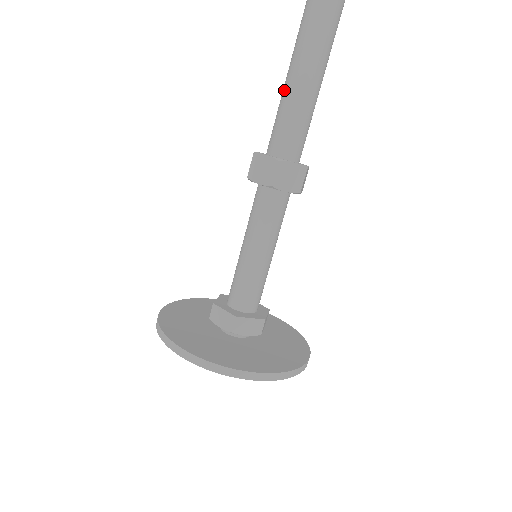
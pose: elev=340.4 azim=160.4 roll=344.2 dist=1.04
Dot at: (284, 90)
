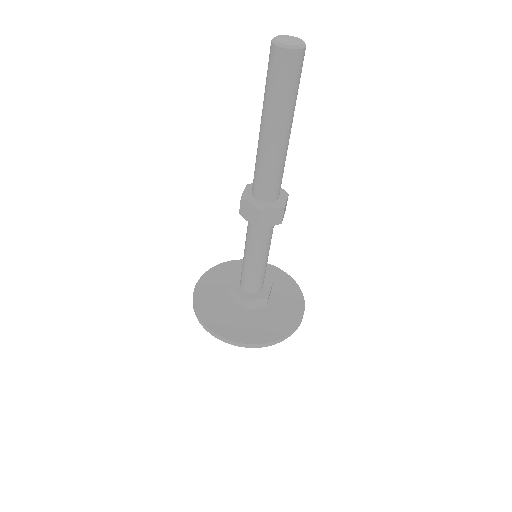
Dot at: (269, 157)
